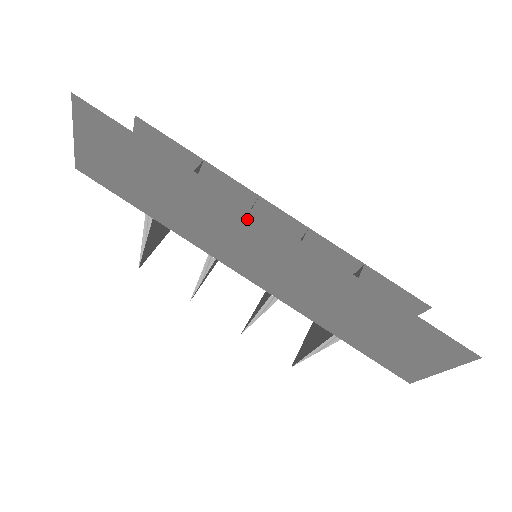
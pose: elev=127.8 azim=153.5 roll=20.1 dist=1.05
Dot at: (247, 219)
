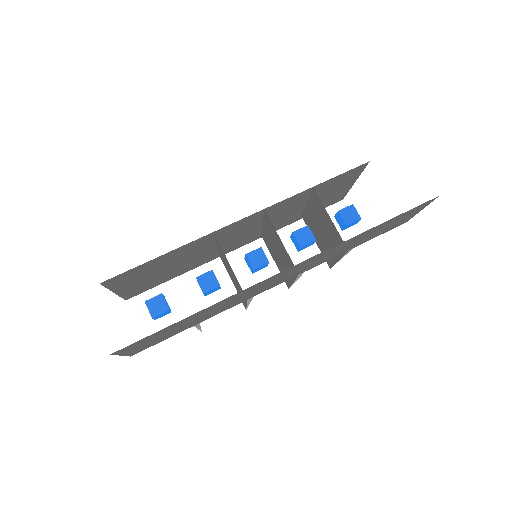
Dot at: (265, 282)
